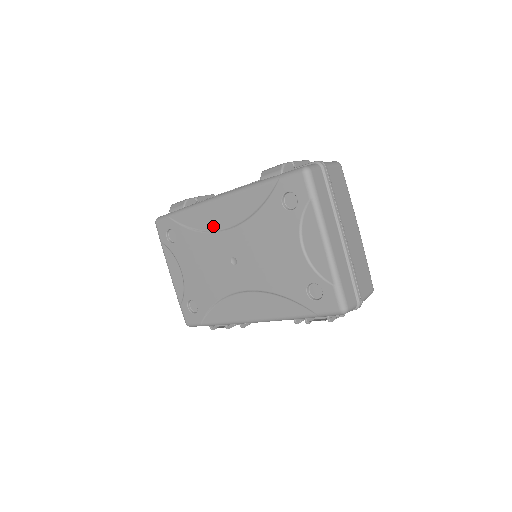
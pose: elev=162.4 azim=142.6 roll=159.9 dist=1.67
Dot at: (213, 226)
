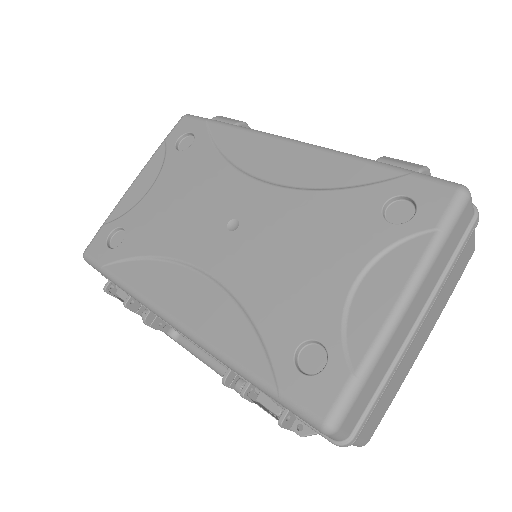
Dot at: (251, 166)
